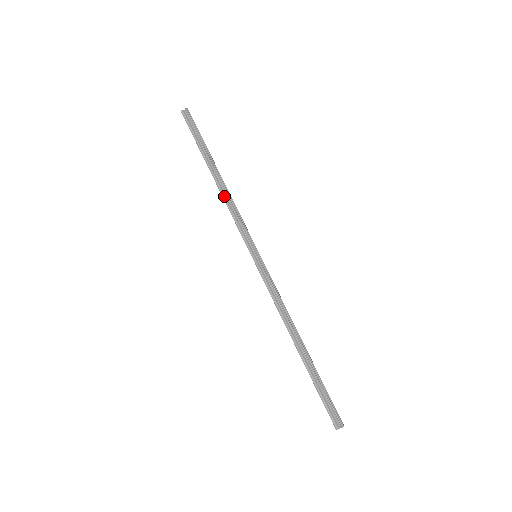
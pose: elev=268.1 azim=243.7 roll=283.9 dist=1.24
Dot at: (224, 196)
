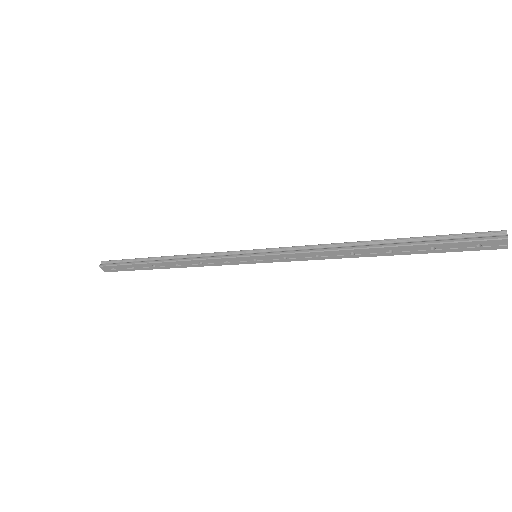
Dot at: (184, 259)
